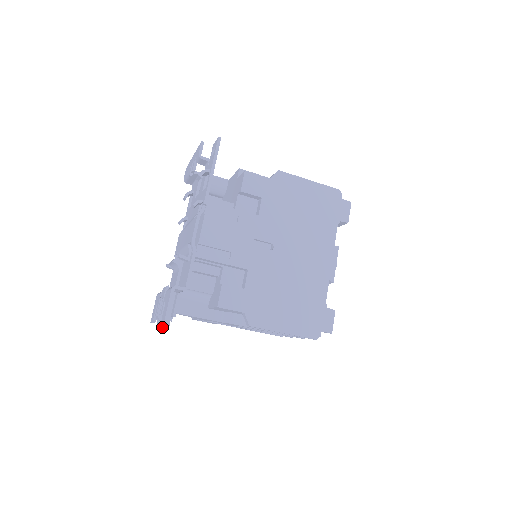
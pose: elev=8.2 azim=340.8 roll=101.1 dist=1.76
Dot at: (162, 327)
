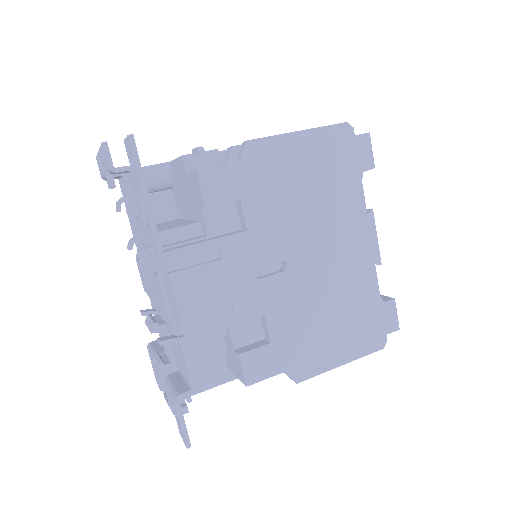
Dot at: occluded
